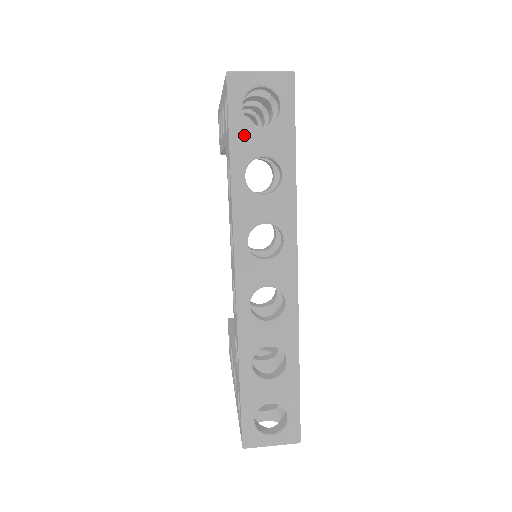
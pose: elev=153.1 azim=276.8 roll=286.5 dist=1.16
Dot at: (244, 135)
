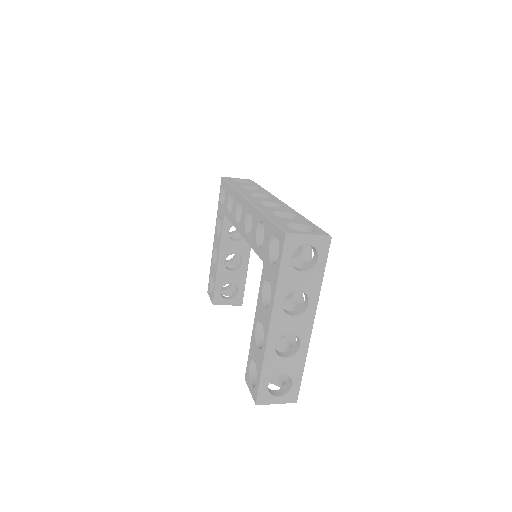
Dot at: (235, 183)
